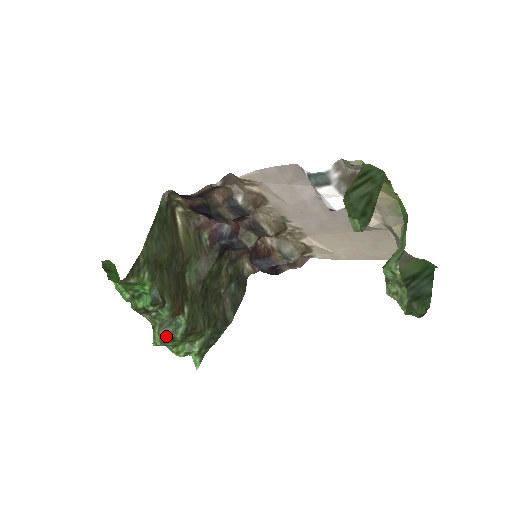
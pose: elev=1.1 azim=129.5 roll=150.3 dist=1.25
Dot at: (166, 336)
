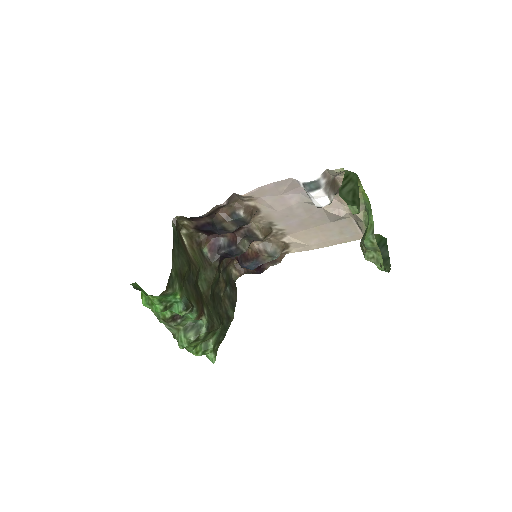
Dot at: (192, 337)
